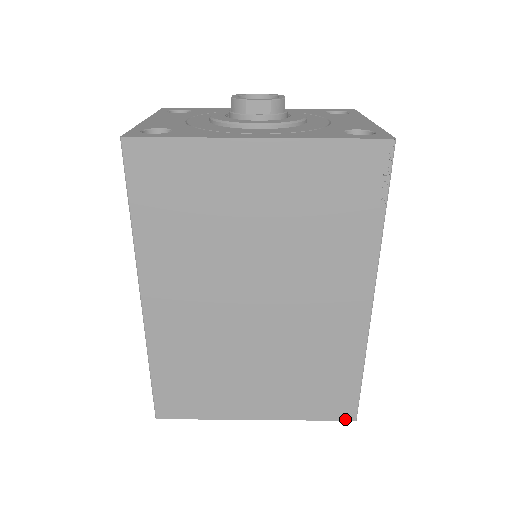
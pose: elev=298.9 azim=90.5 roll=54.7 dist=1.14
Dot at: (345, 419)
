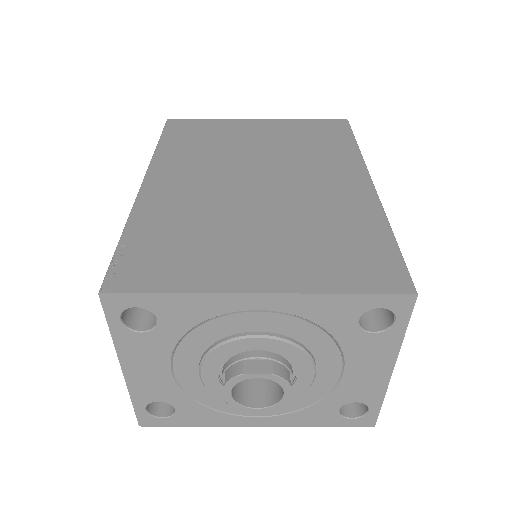
Dot at: occluded
